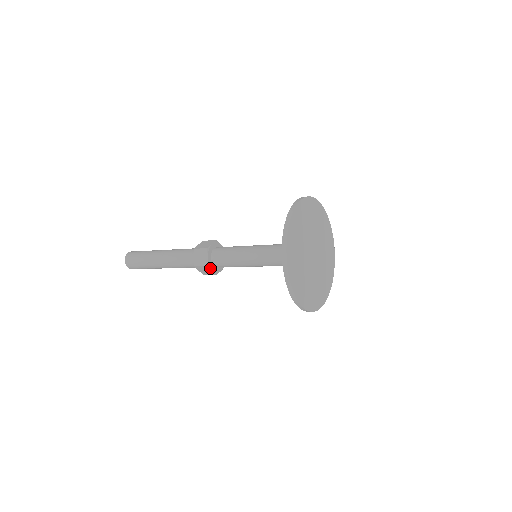
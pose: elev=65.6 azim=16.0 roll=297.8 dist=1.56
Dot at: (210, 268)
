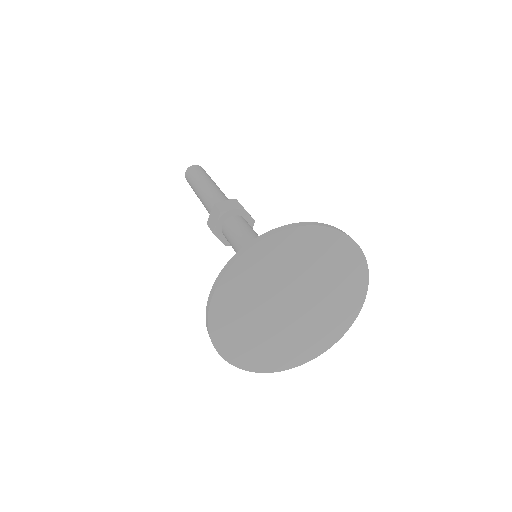
Dot at: occluded
